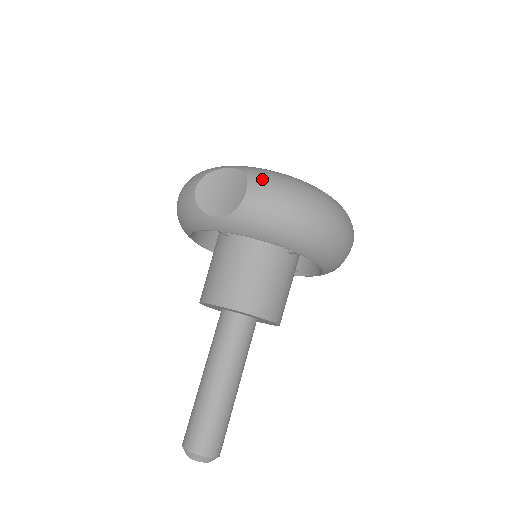
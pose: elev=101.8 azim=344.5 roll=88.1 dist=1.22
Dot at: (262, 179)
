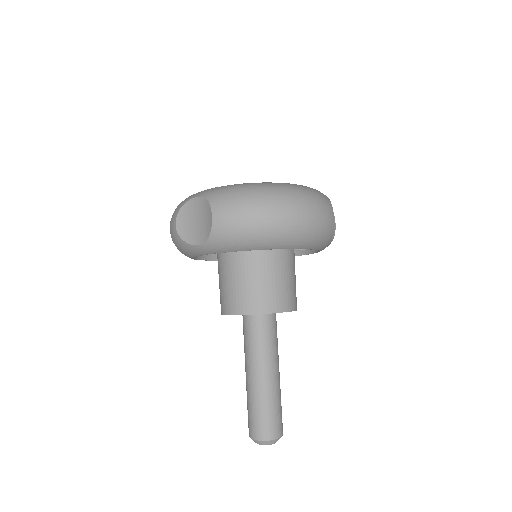
Dot at: (222, 200)
